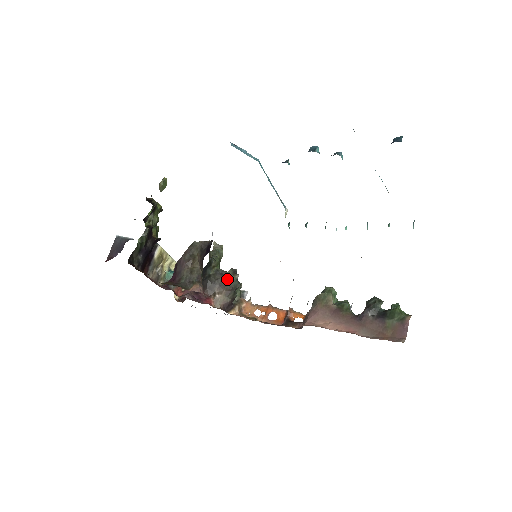
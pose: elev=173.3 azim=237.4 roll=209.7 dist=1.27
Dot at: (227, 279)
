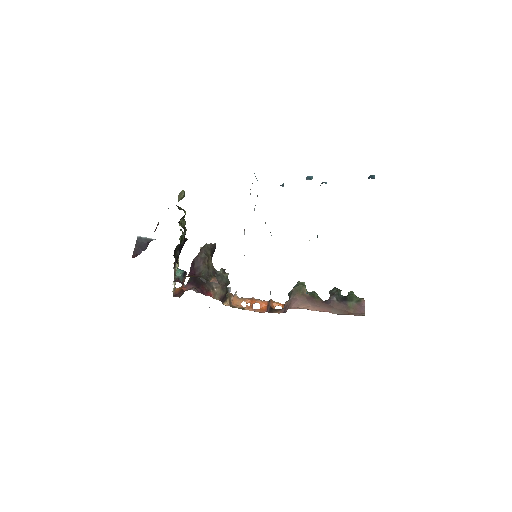
Dot at: (221, 277)
